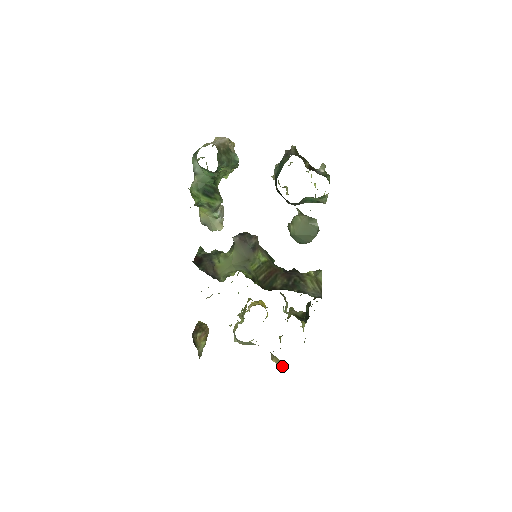
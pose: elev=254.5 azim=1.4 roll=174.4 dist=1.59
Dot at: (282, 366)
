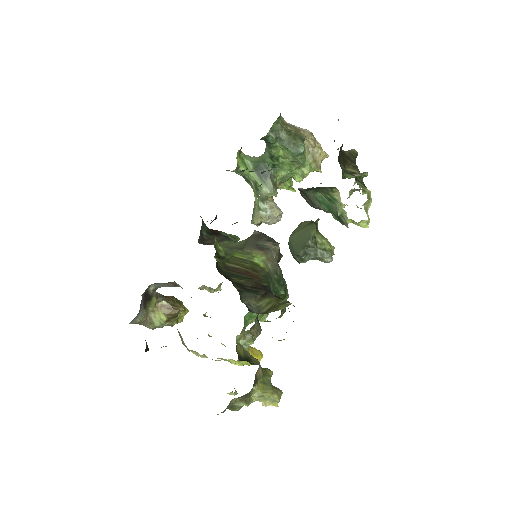
Dot at: occluded
